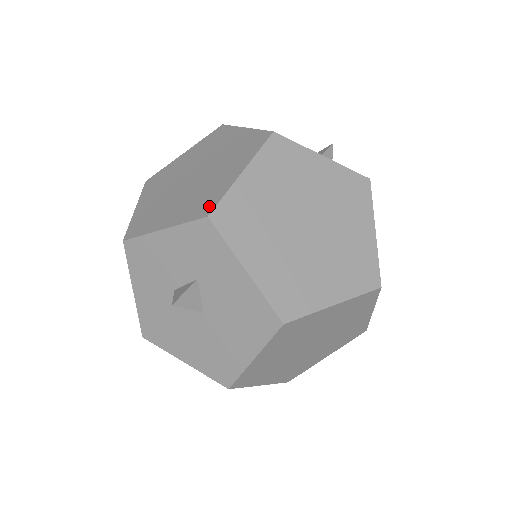
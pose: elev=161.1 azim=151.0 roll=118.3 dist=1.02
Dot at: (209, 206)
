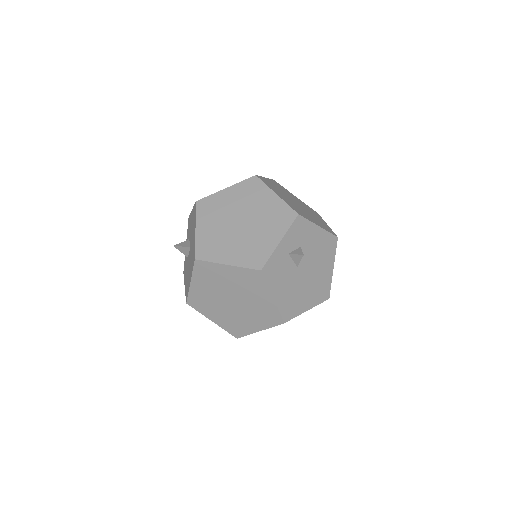
Dot at: occluded
